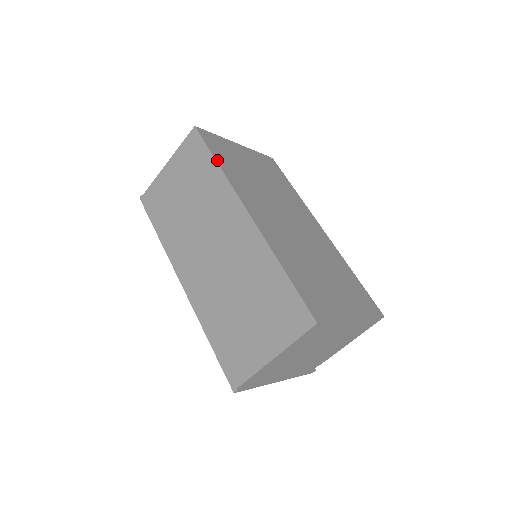
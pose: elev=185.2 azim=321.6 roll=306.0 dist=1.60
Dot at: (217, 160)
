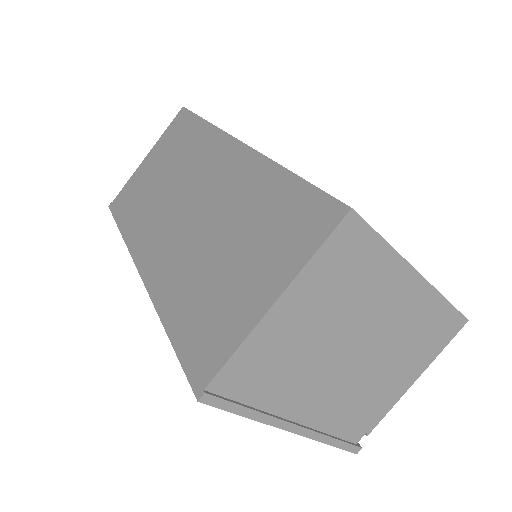
Dot at: occluded
